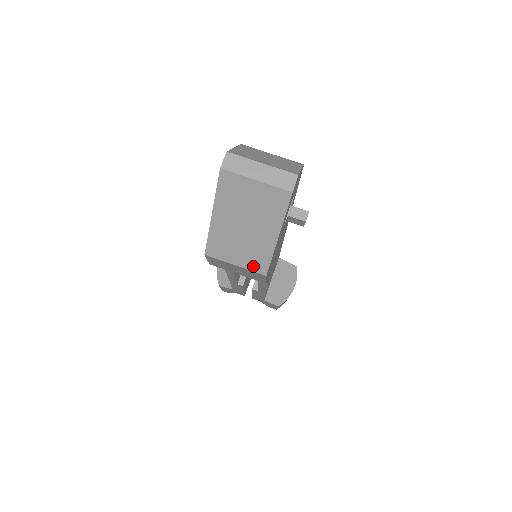
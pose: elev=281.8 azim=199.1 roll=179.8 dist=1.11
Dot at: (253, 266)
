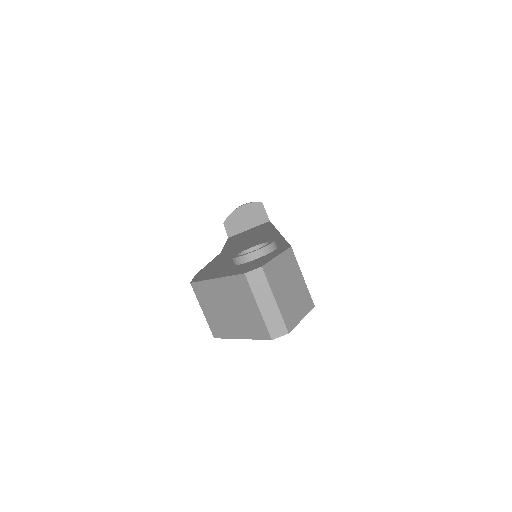
Dot at: (212, 325)
